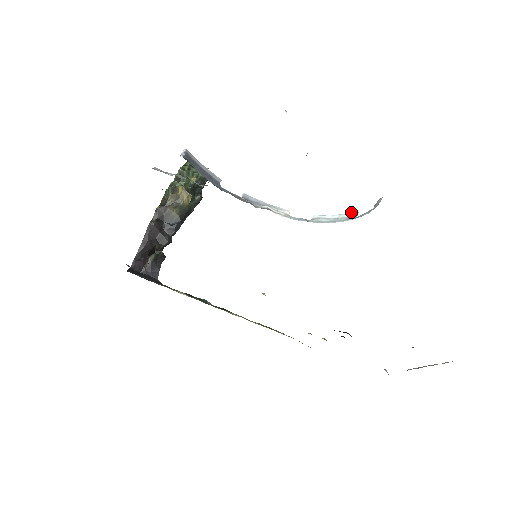
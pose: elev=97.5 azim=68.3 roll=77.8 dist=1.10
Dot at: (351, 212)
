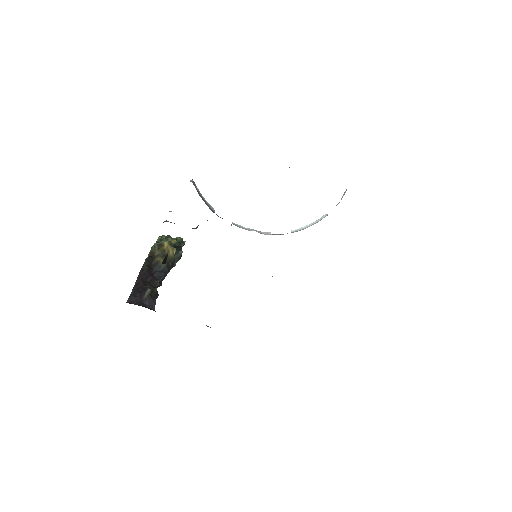
Dot at: (322, 216)
